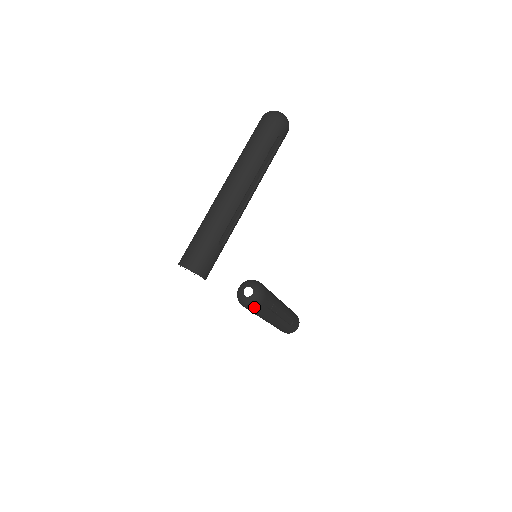
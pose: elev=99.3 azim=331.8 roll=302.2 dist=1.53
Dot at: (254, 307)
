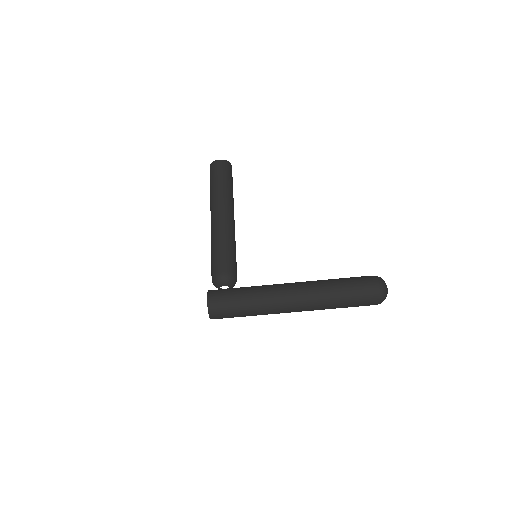
Dot at: occluded
